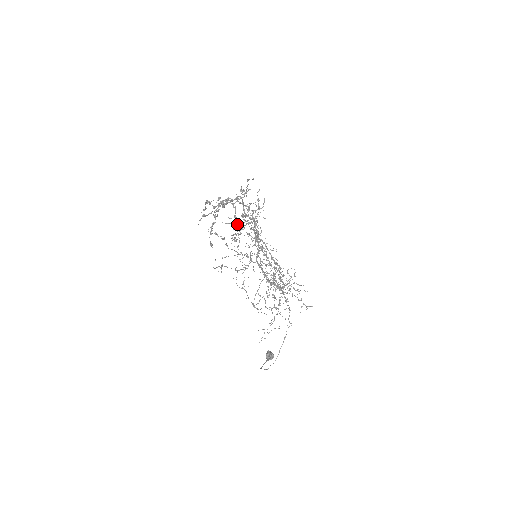
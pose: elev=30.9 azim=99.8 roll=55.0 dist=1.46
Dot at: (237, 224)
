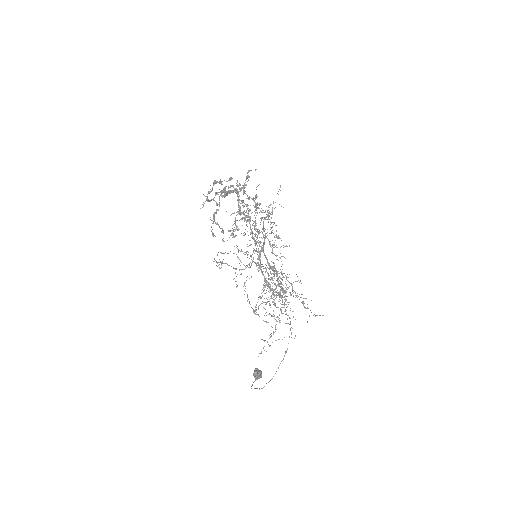
Dot at: (243, 214)
